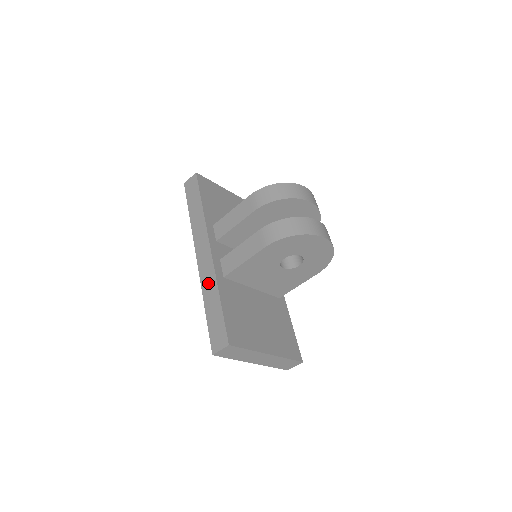
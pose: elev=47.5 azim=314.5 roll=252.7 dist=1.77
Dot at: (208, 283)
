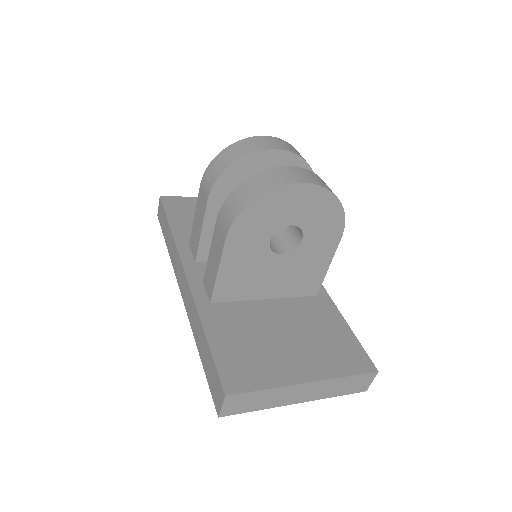
Dot at: (193, 319)
